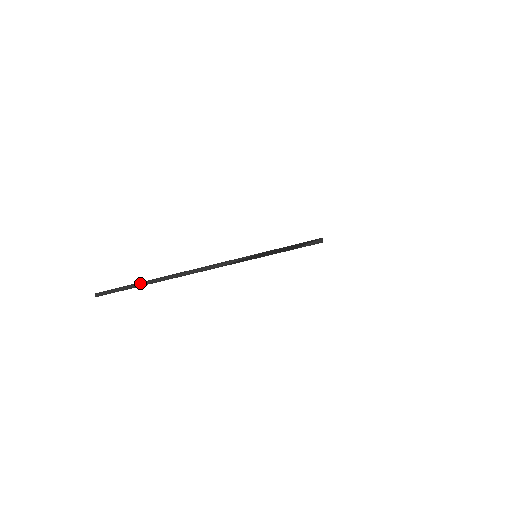
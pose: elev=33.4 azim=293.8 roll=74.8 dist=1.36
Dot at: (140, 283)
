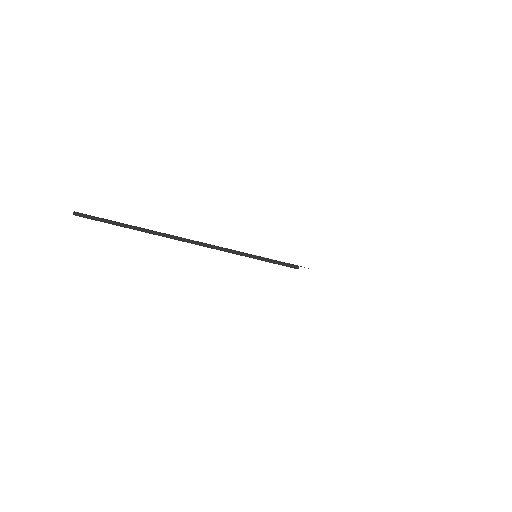
Dot at: (127, 225)
